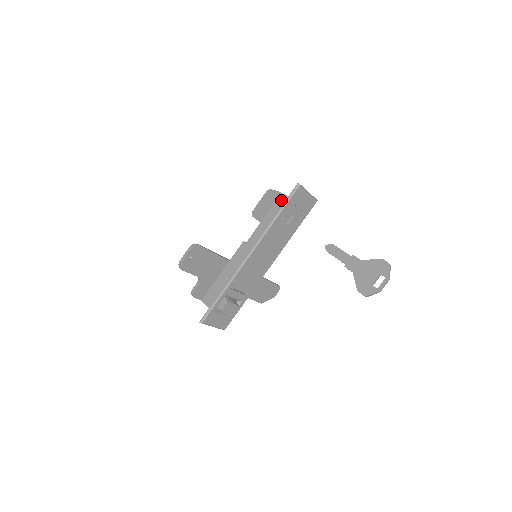
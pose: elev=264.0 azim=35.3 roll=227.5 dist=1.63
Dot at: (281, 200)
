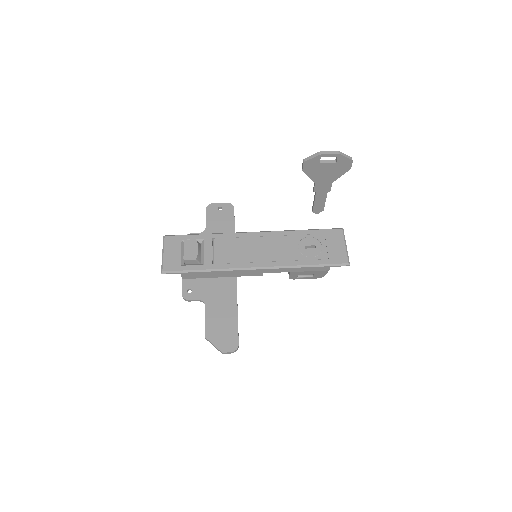
Dot at: occluded
